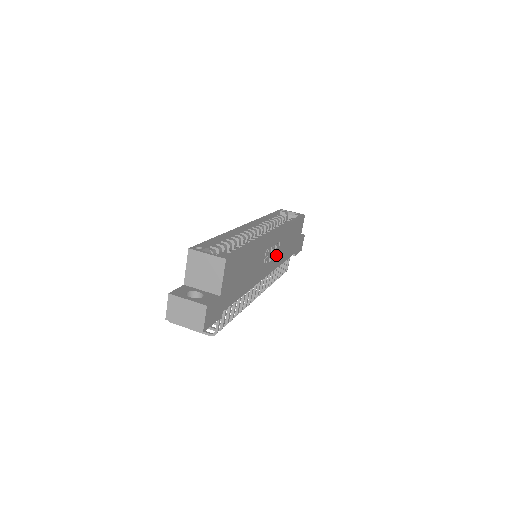
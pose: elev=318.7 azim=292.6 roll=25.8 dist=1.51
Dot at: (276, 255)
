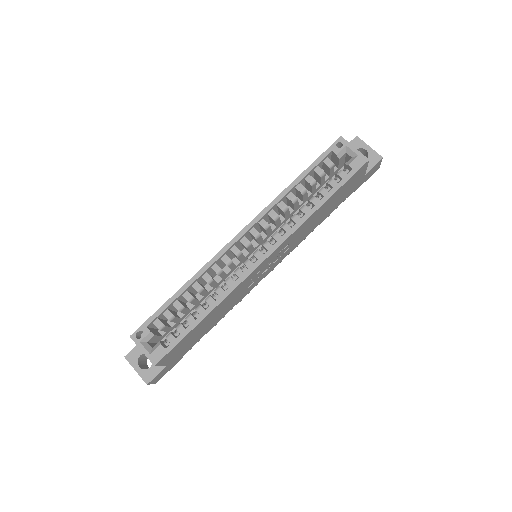
Dot at: (287, 248)
